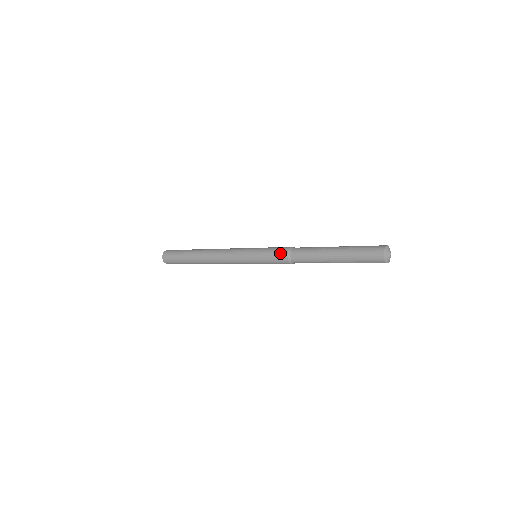
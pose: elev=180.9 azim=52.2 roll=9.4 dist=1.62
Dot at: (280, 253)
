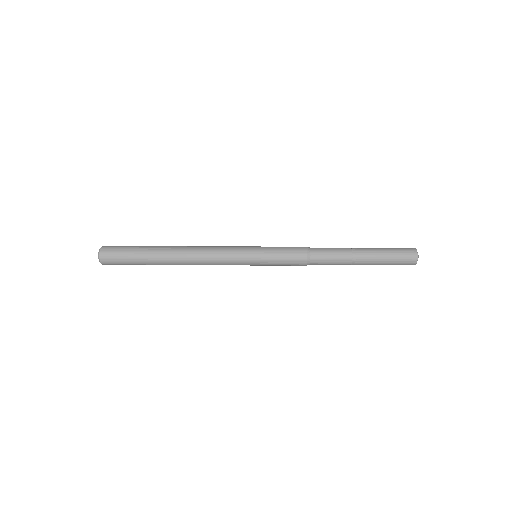
Dot at: (297, 257)
